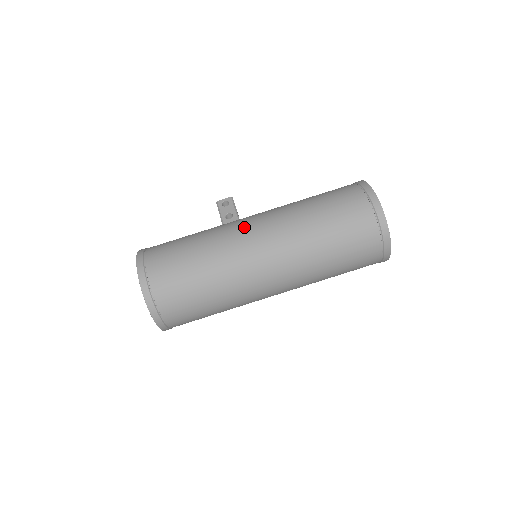
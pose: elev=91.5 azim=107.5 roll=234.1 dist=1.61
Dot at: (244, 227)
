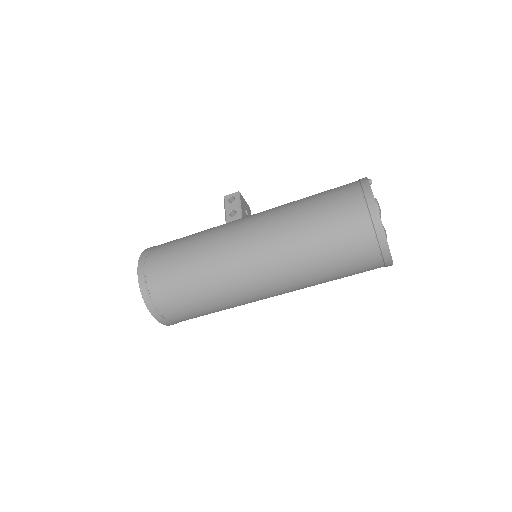
Dot at: (237, 231)
